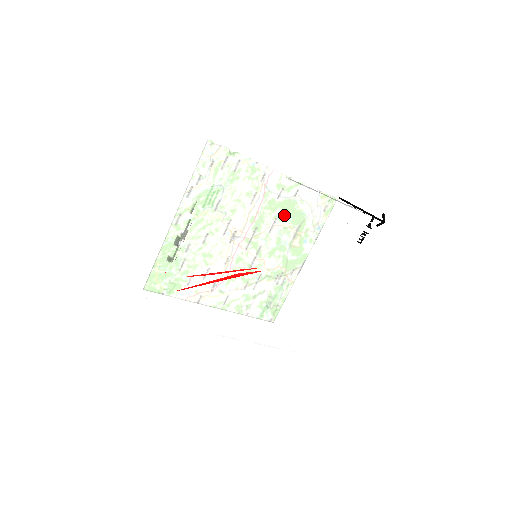
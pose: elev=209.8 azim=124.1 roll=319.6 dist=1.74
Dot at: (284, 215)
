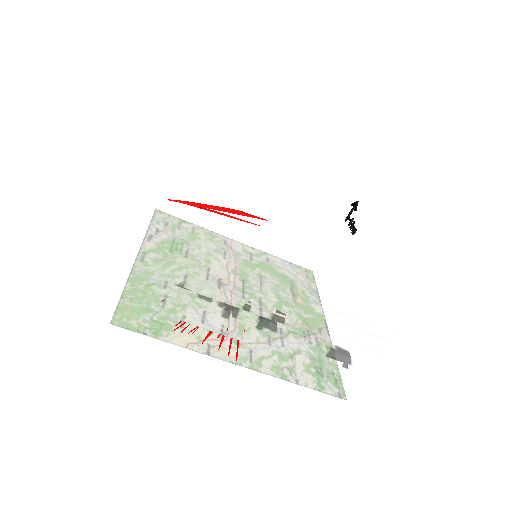
Dot at: (259, 196)
